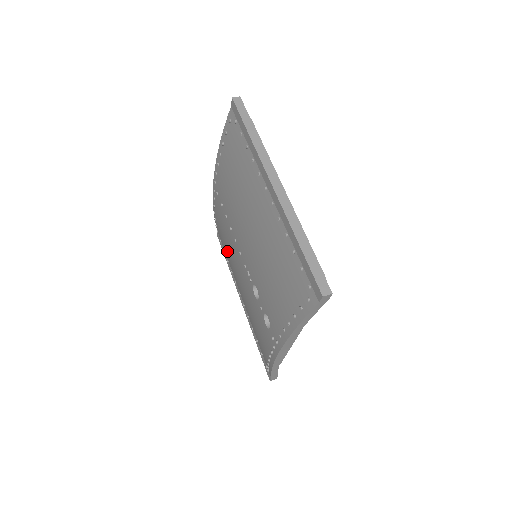
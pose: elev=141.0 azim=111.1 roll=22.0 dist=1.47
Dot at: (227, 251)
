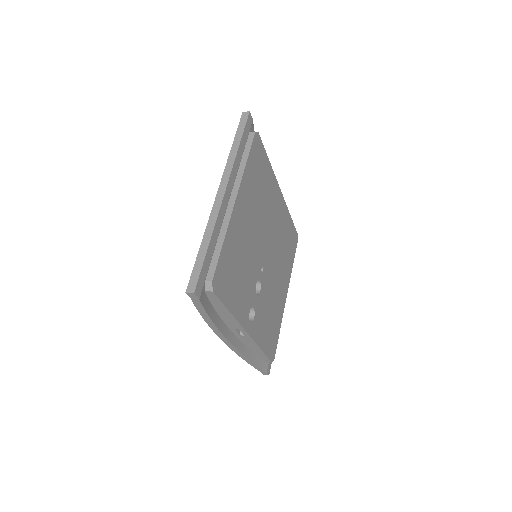
Dot at: occluded
